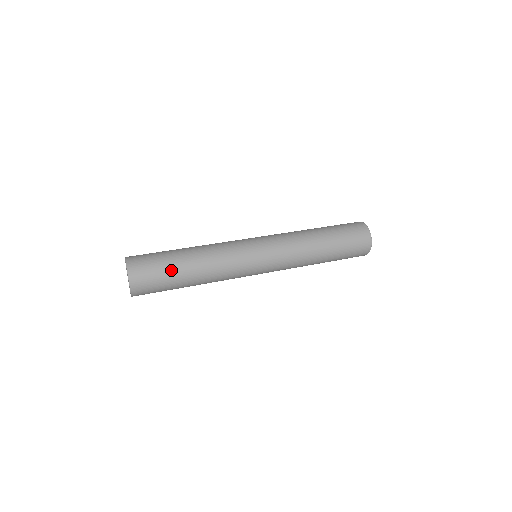
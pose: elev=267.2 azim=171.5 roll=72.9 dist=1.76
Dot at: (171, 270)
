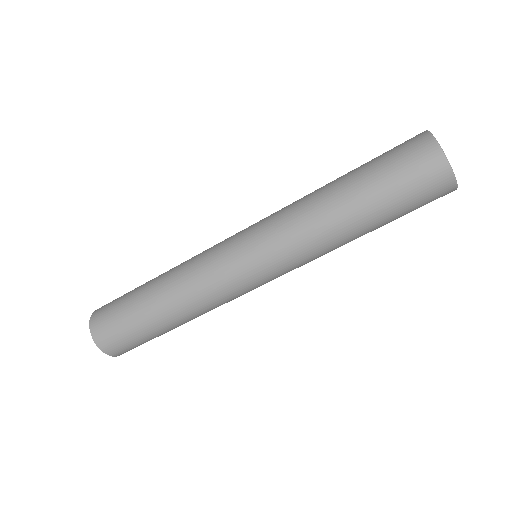
Dot at: (150, 334)
